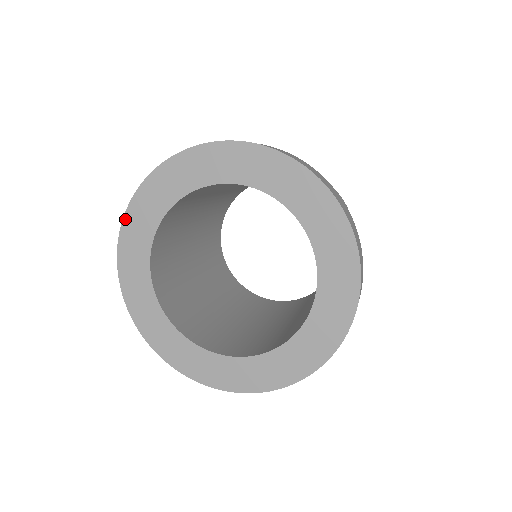
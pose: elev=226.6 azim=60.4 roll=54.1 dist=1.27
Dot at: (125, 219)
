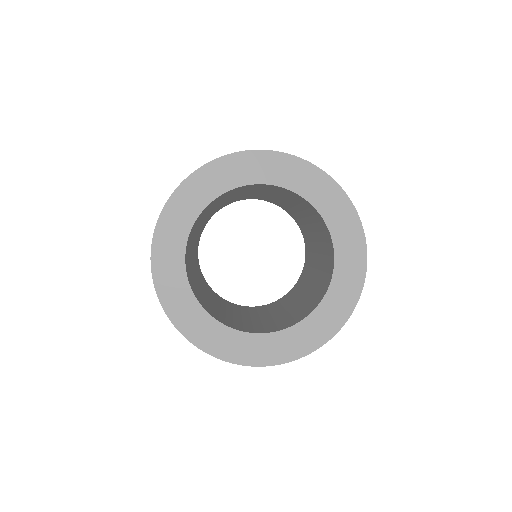
Dot at: (217, 161)
